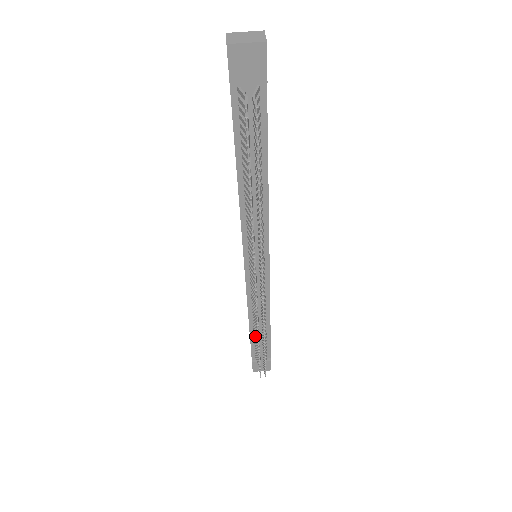
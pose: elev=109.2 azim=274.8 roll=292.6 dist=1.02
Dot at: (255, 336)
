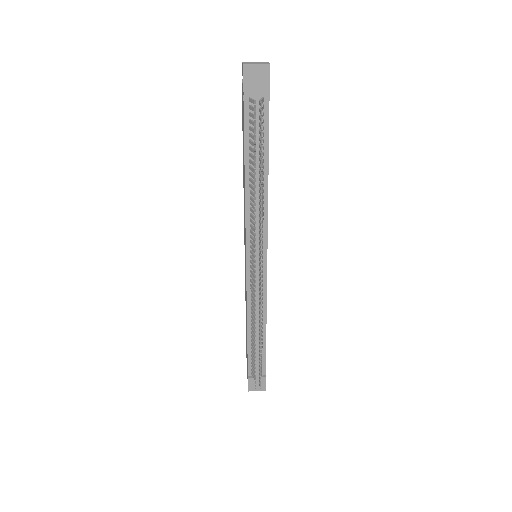
Dot at: (252, 344)
